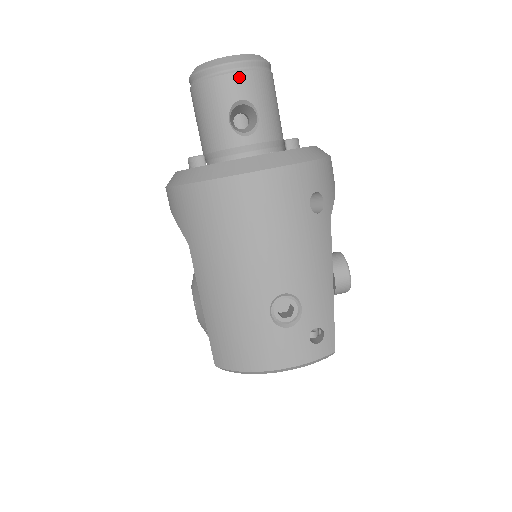
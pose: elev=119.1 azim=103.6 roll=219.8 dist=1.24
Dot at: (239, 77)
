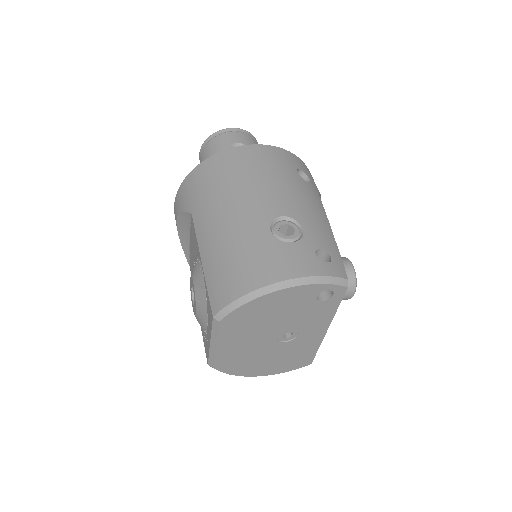
Dot at: (236, 134)
